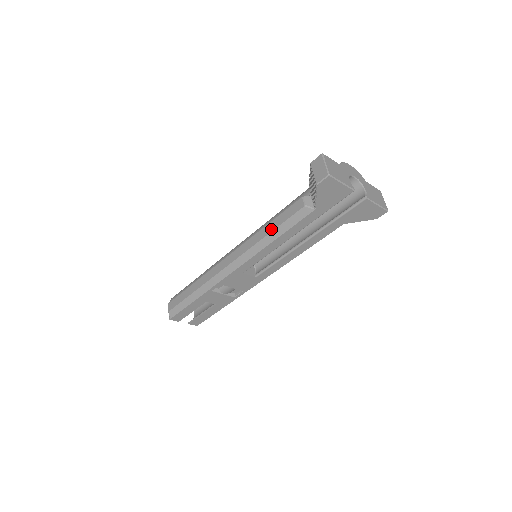
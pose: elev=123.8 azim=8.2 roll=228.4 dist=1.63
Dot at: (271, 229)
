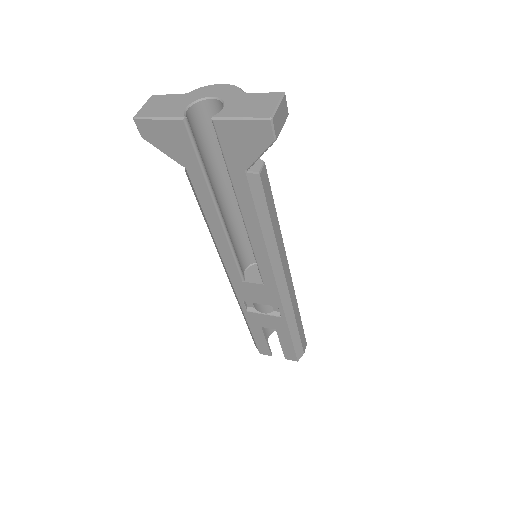
Dot at: occluded
